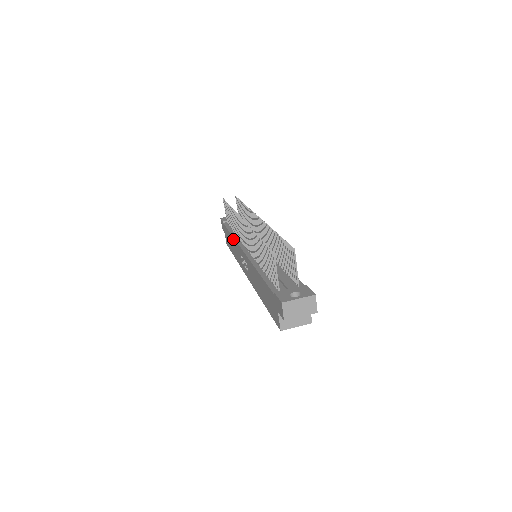
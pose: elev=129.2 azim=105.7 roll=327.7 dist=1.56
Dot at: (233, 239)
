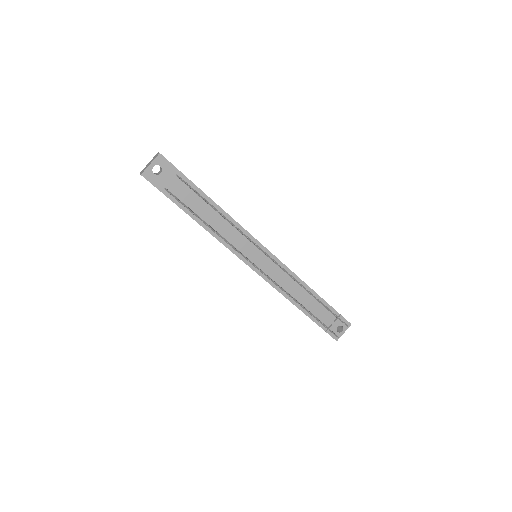
Dot at: (213, 236)
